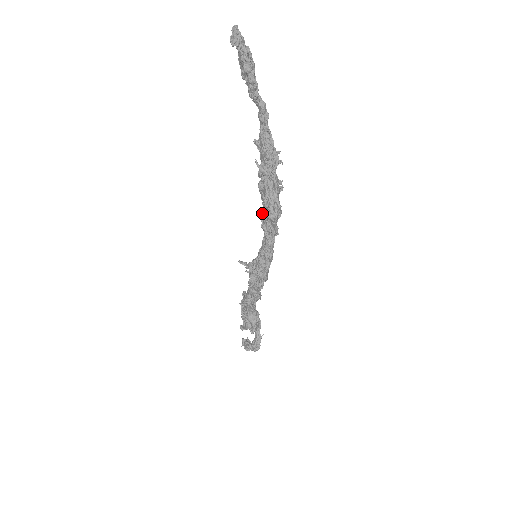
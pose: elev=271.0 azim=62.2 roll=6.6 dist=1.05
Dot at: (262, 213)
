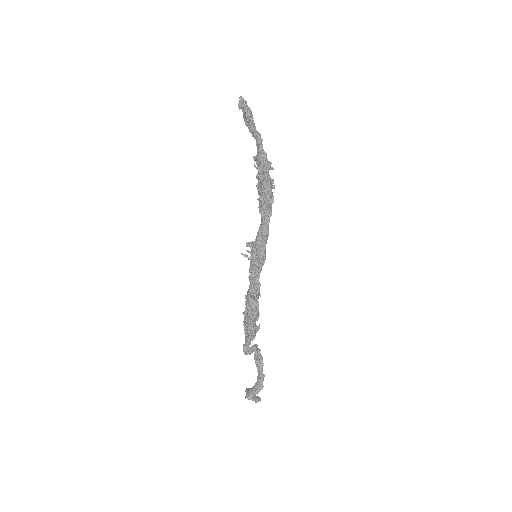
Dot at: (259, 198)
